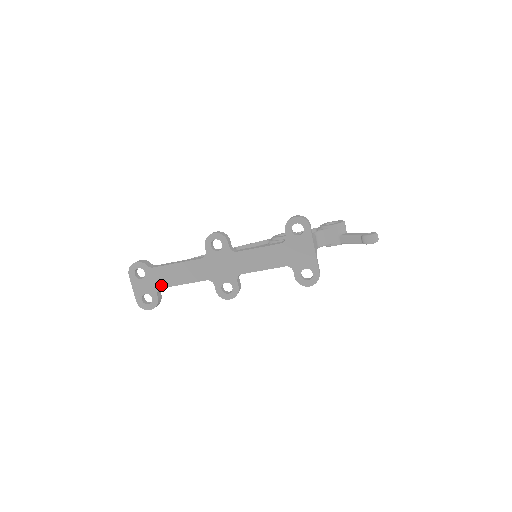
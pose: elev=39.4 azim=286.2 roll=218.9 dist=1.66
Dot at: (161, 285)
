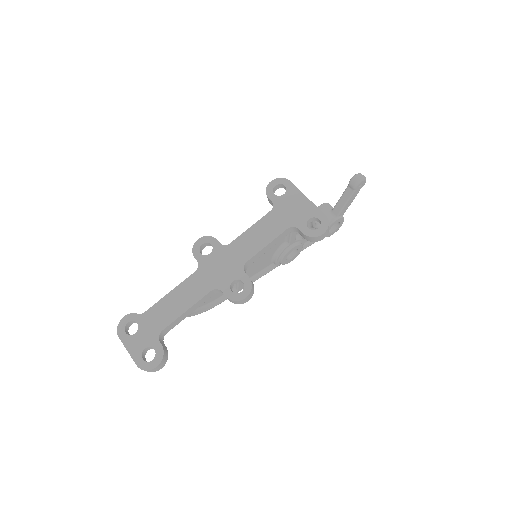
Dot at: (160, 327)
